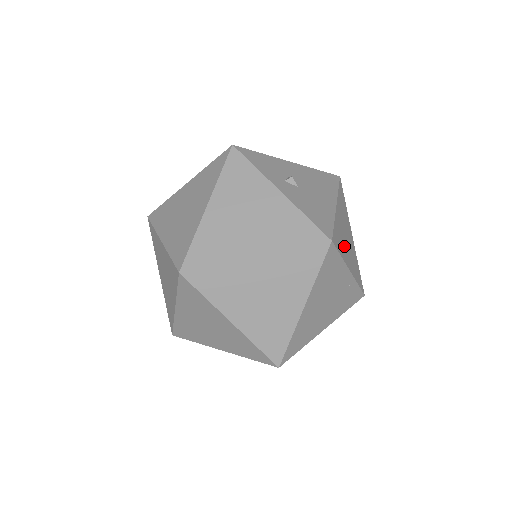
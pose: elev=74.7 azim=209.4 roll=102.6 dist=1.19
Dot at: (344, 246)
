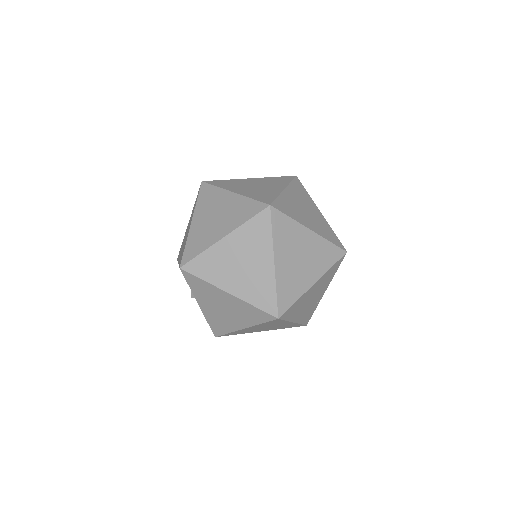
Dot at: occluded
